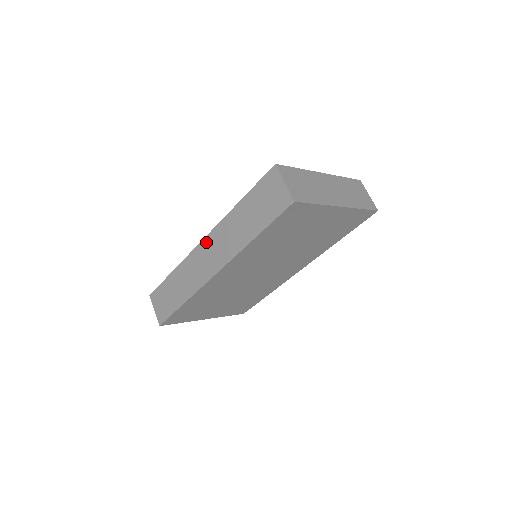
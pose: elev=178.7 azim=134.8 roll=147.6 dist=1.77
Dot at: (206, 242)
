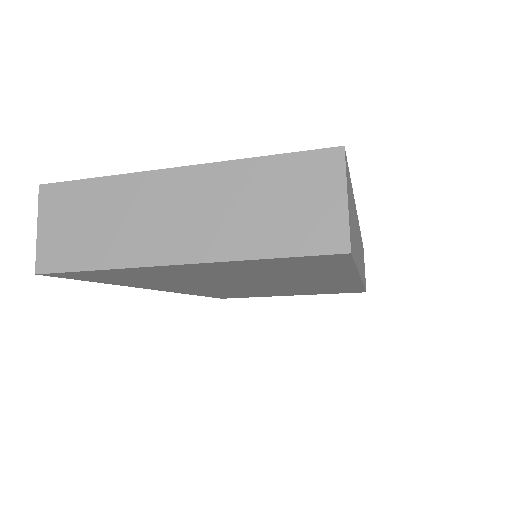
Dot at: occluded
